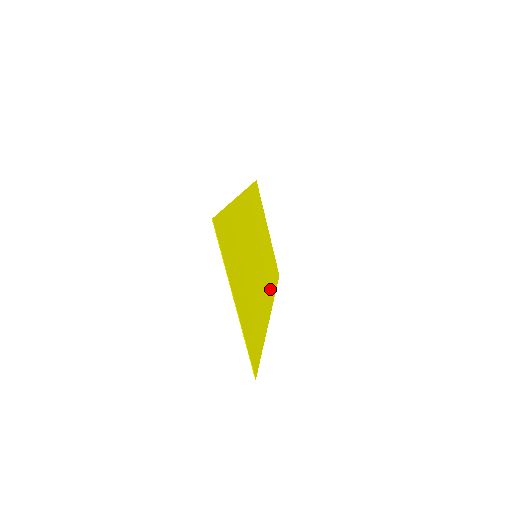
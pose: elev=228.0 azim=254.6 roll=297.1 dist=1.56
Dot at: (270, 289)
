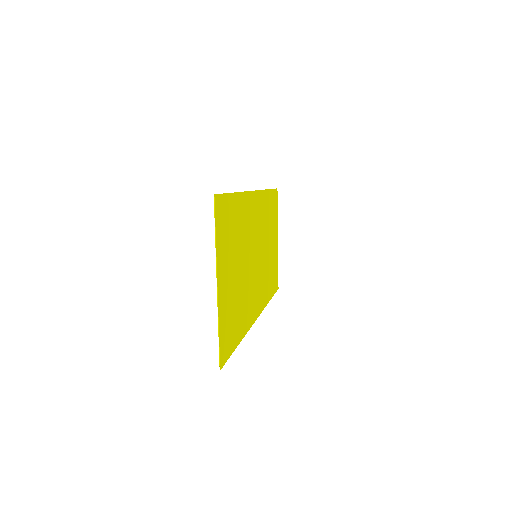
Dot at: (264, 295)
